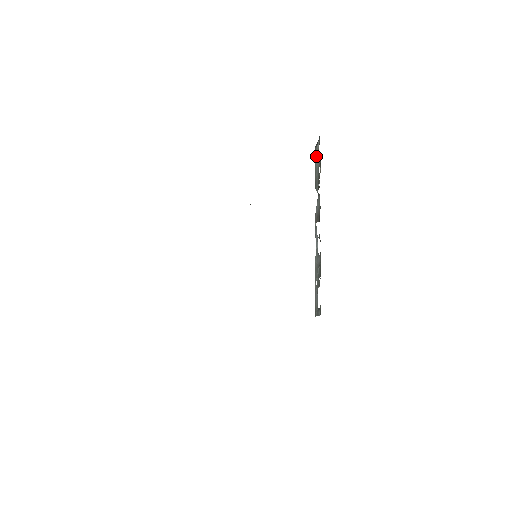
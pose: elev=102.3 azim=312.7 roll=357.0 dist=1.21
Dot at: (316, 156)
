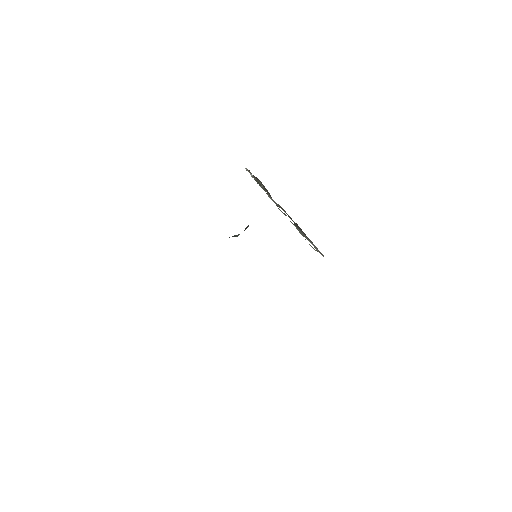
Dot at: occluded
